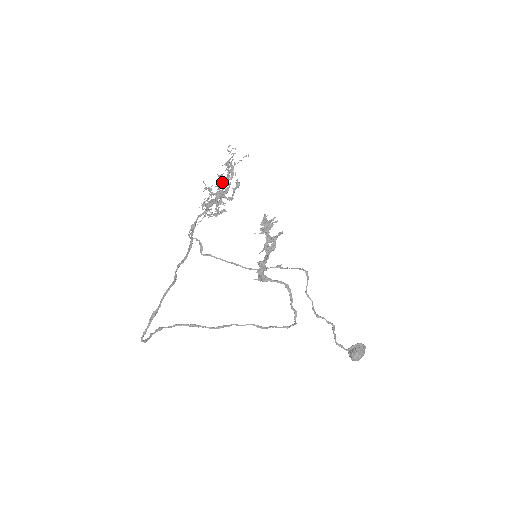
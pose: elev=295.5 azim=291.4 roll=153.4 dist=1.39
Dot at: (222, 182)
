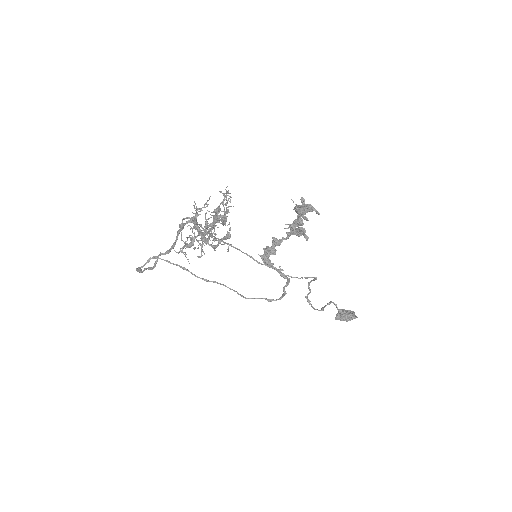
Dot at: occluded
